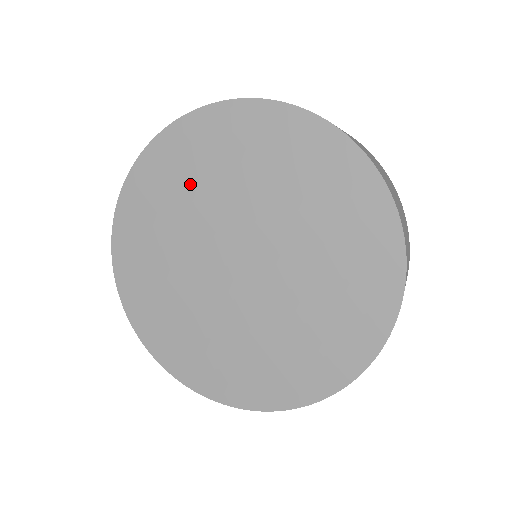
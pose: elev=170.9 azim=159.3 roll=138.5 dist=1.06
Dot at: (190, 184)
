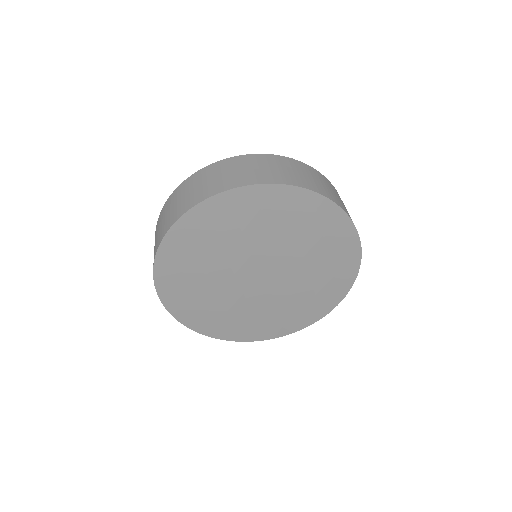
Dot at: (198, 268)
